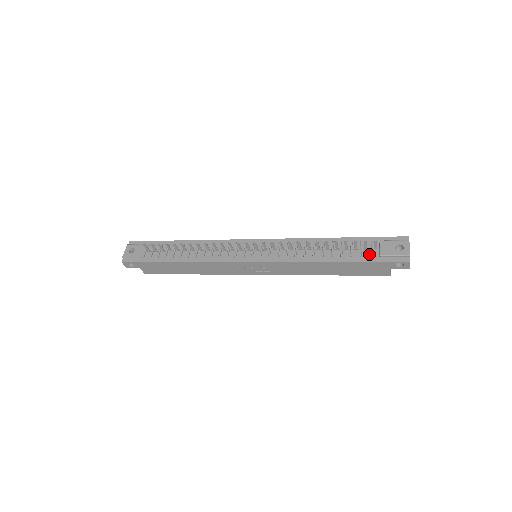
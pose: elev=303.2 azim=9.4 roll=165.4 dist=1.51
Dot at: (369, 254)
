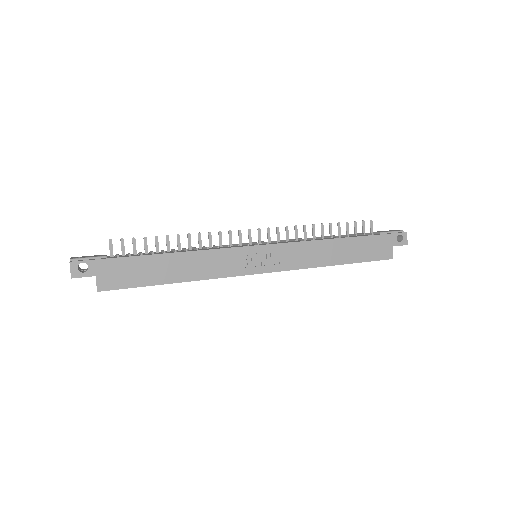
Dot at: (371, 233)
